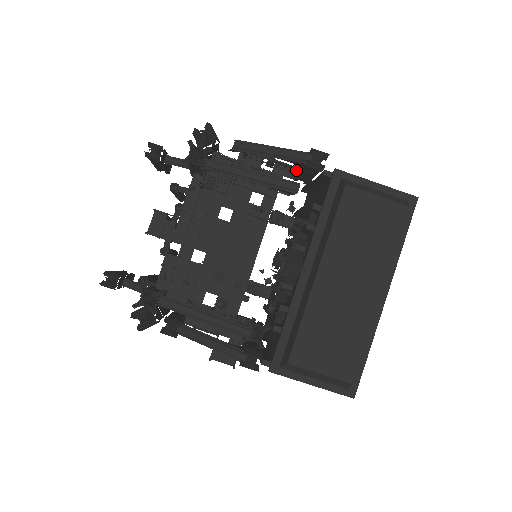
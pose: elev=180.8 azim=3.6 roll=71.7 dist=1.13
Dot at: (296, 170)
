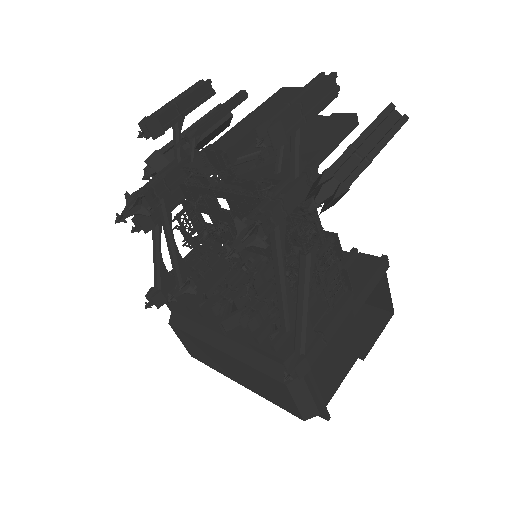
Dot at: (330, 305)
